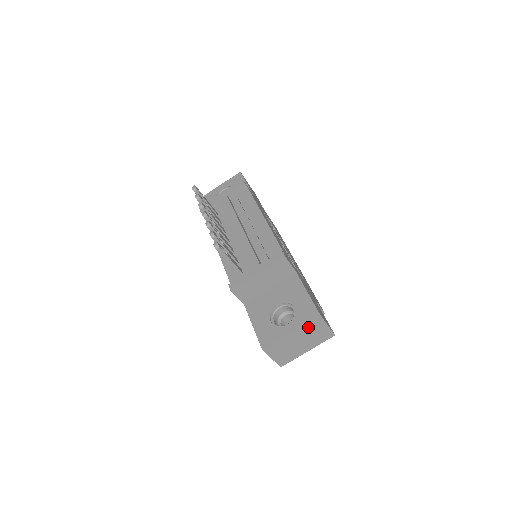
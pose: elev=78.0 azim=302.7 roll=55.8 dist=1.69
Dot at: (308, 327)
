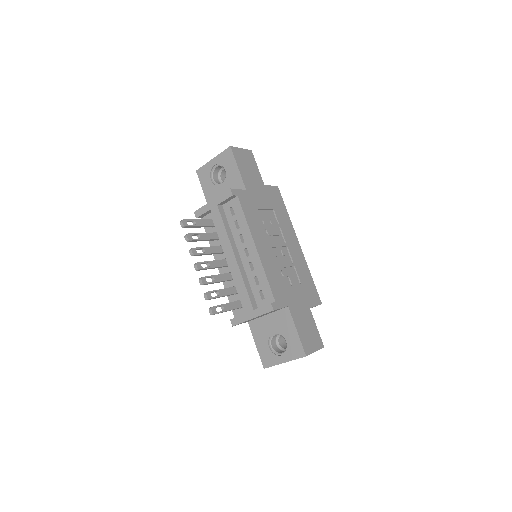
Dot at: occluded
